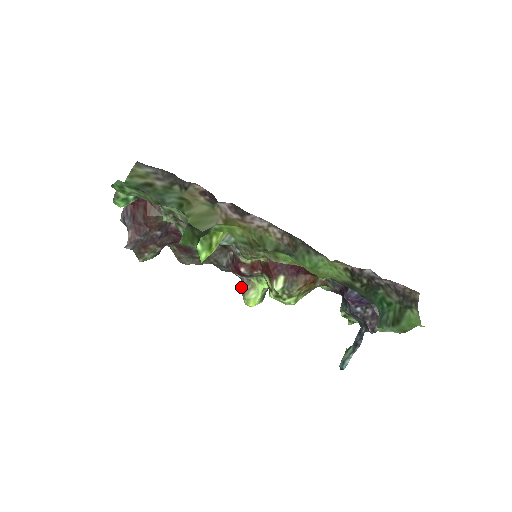
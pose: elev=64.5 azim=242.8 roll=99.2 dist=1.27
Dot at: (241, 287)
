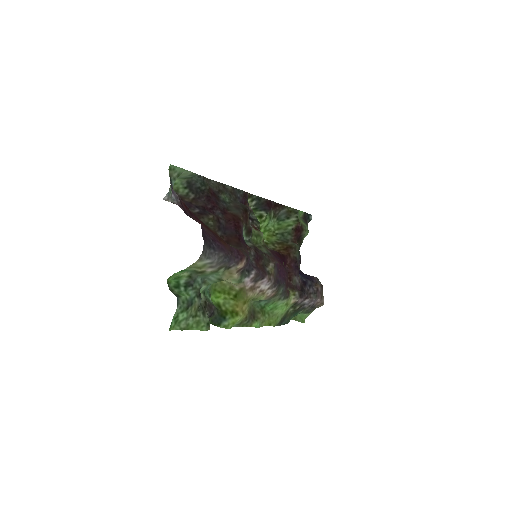
Dot at: occluded
